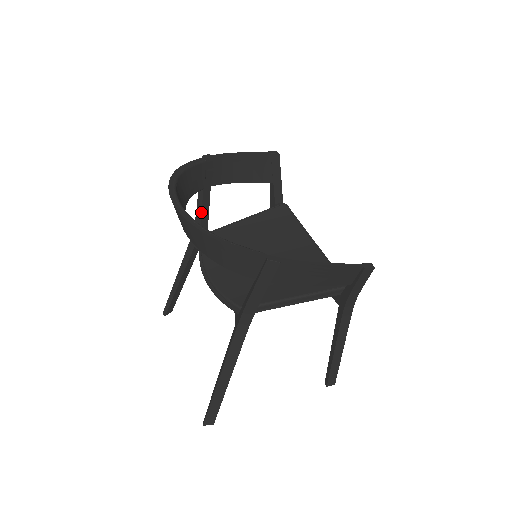
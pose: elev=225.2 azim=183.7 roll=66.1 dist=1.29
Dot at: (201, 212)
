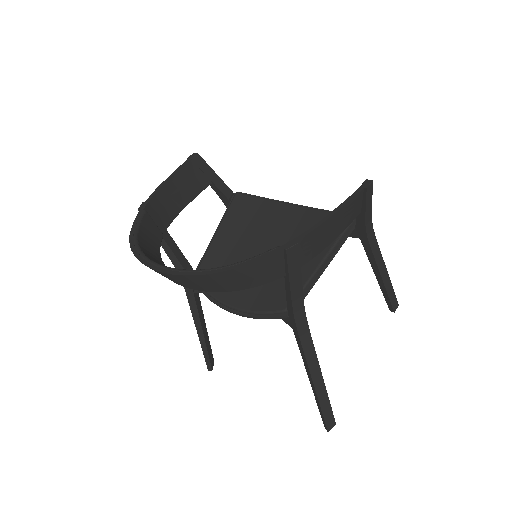
Dot at: (176, 259)
